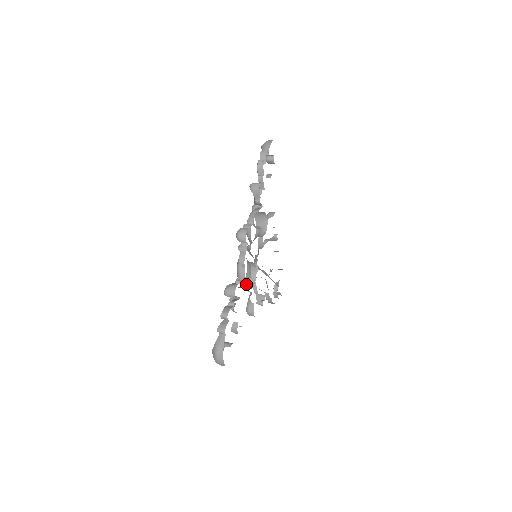
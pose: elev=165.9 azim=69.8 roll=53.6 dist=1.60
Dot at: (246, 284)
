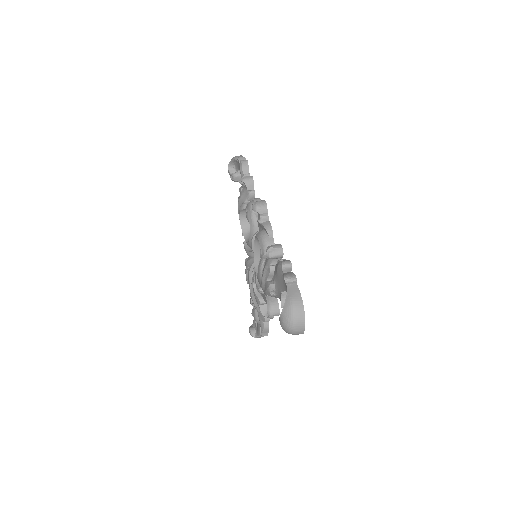
Dot at: occluded
